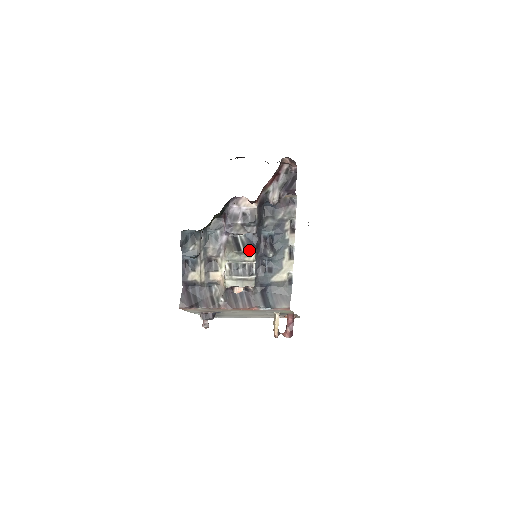
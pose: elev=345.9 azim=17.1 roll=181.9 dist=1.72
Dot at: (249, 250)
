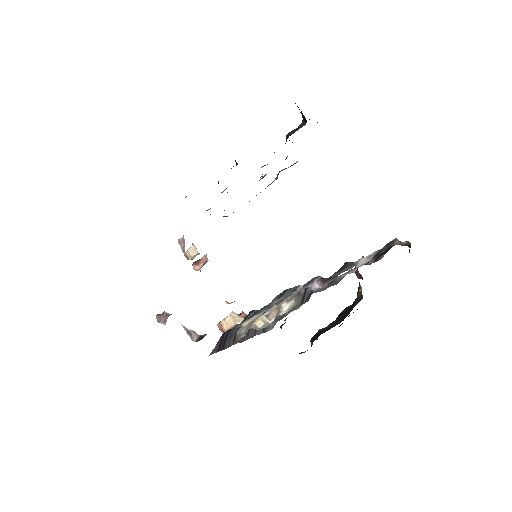
Dot at: occluded
